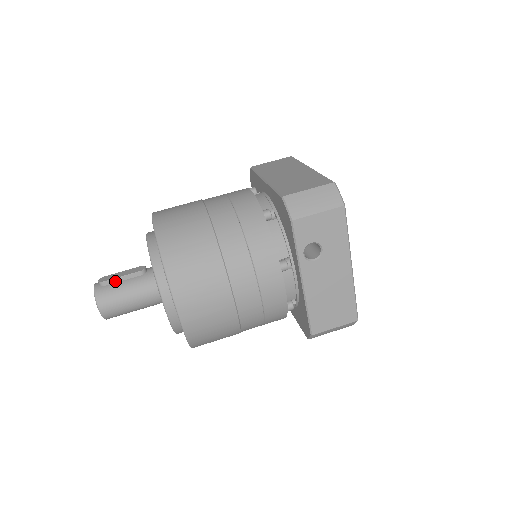
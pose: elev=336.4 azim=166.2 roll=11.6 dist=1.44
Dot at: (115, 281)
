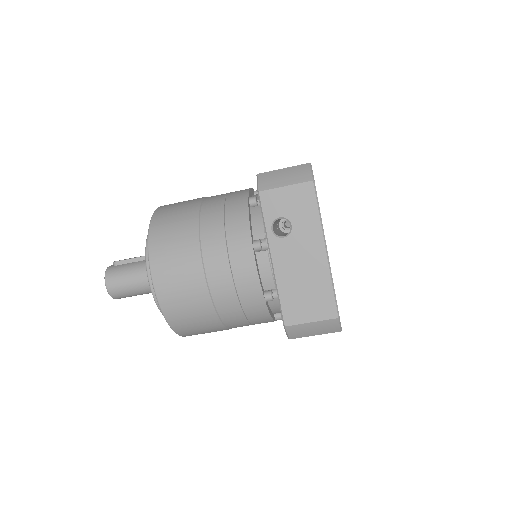
Dot at: (125, 262)
